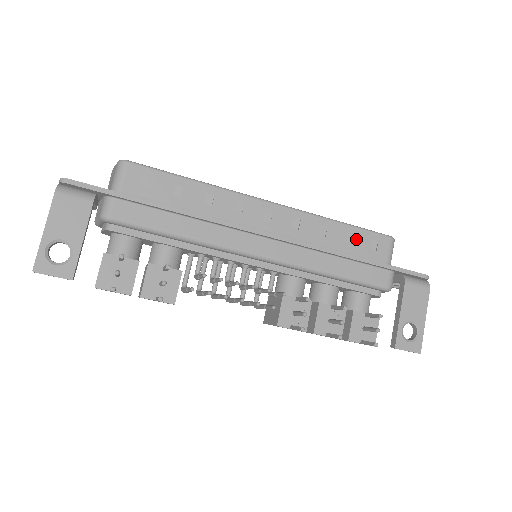
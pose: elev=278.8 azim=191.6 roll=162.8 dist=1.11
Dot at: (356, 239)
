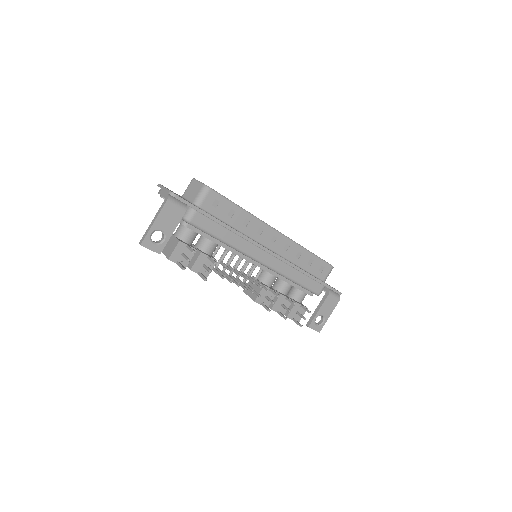
Dot at: (314, 263)
